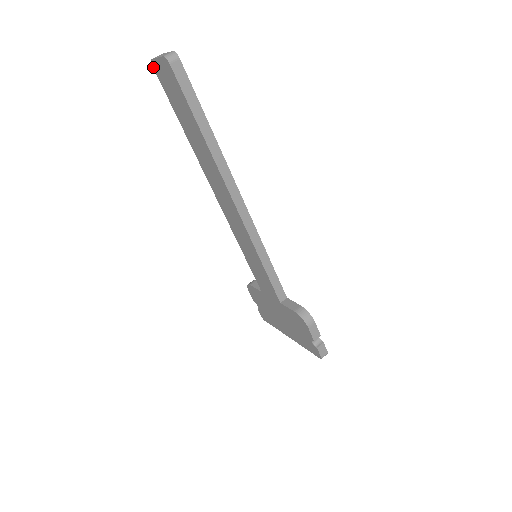
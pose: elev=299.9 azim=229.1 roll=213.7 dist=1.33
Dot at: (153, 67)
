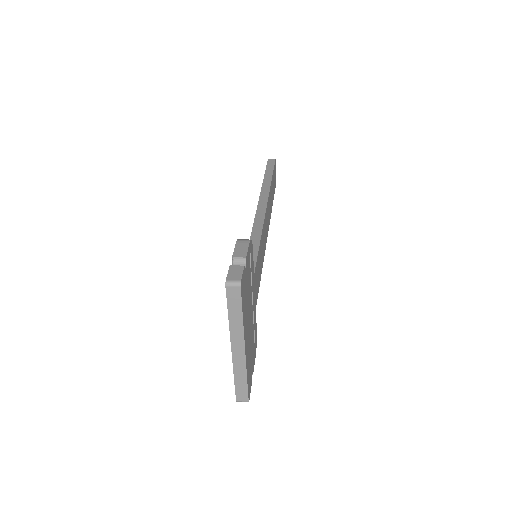
Dot at: occluded
